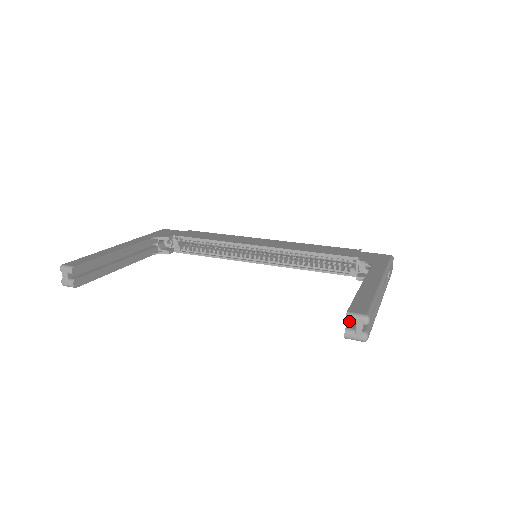
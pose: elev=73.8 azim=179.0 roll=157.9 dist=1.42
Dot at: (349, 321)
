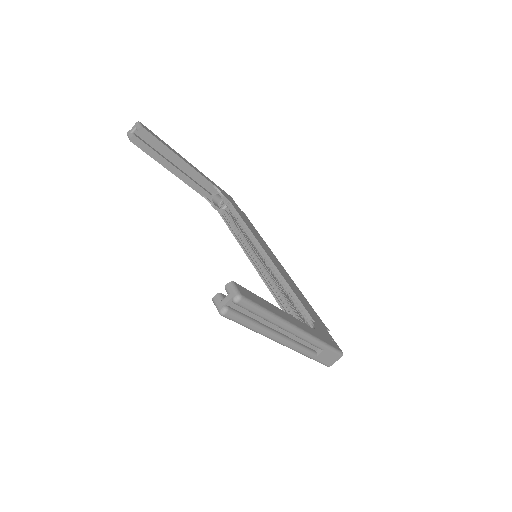
Dot at: (227, 288)
